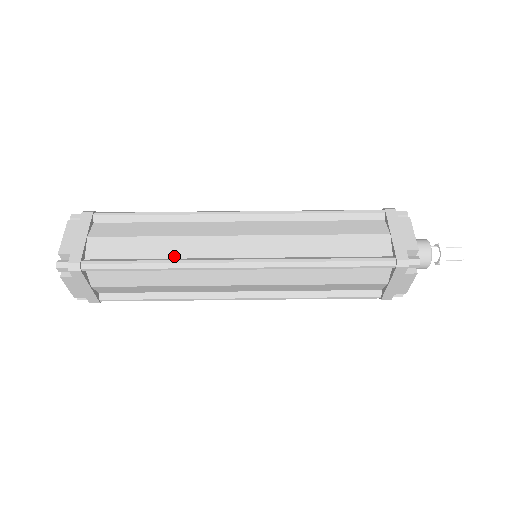
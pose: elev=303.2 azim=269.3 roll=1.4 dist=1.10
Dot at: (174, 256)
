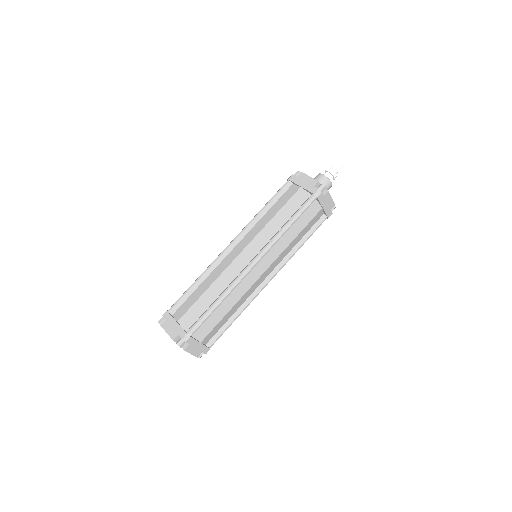
Dot at: (222, 290)
